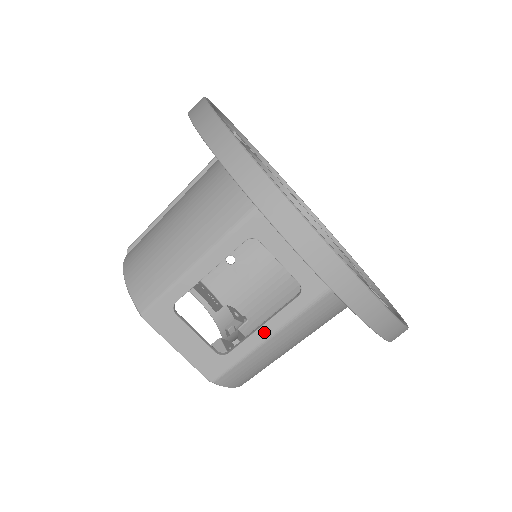
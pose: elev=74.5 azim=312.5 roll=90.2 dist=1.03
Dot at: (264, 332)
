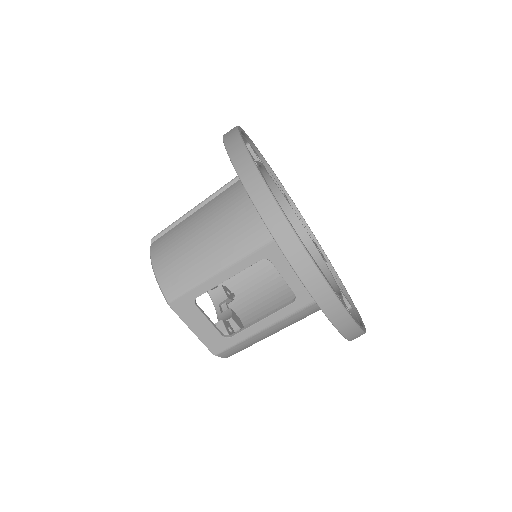
Dot at: (262, 325)
